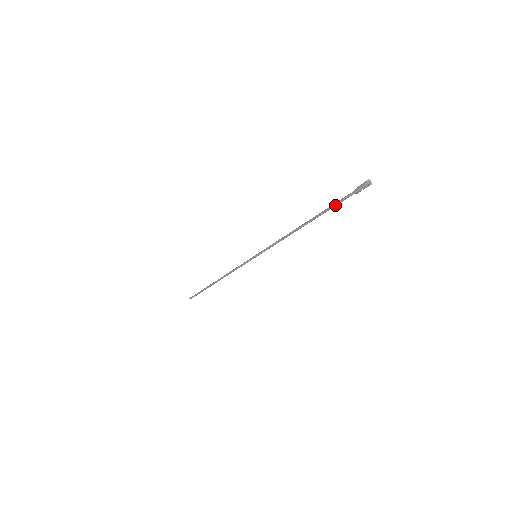
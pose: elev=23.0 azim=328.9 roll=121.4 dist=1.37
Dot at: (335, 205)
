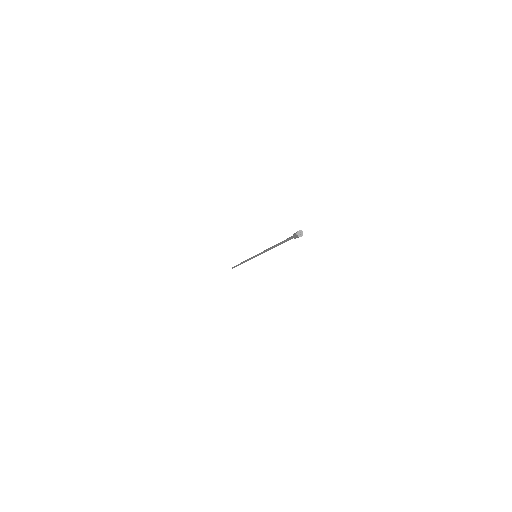
Dot at: occluded
